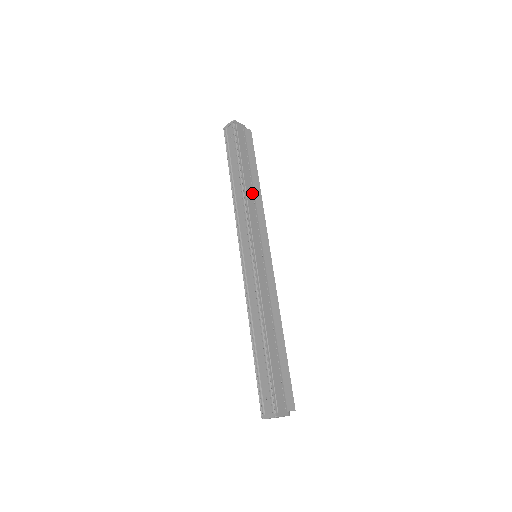
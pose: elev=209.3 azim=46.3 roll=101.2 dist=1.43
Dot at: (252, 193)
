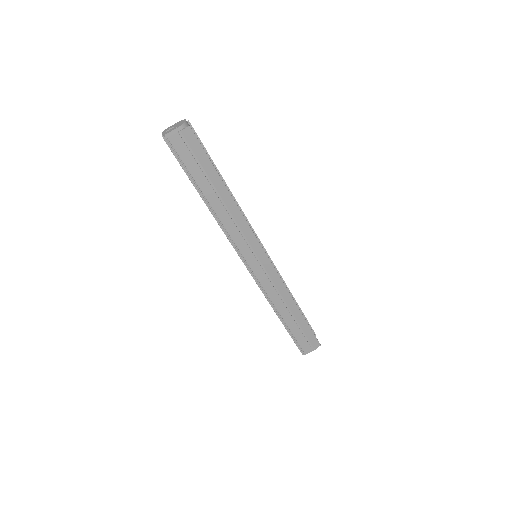
Dot at: (224, 210)
